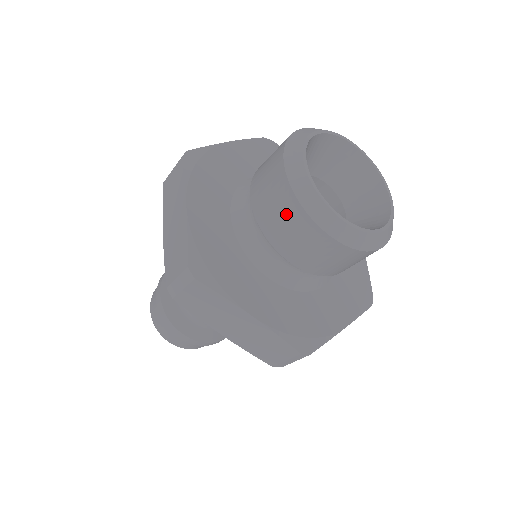
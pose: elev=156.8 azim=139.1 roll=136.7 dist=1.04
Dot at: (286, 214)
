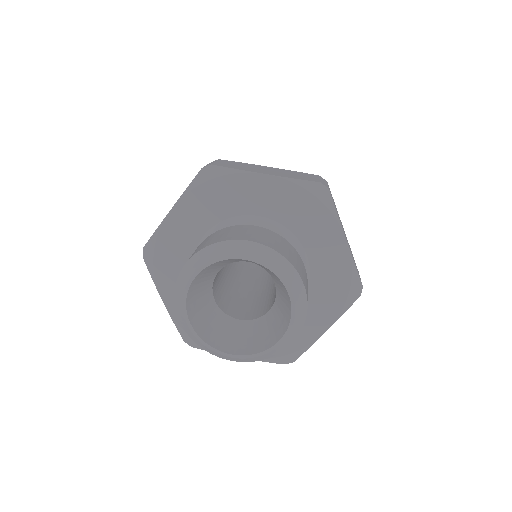
Dot at: occluded
